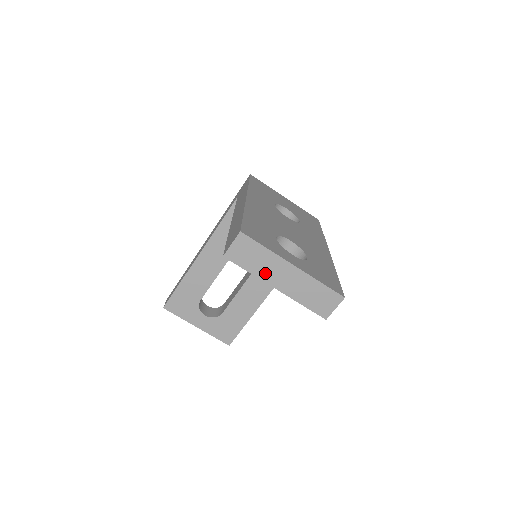
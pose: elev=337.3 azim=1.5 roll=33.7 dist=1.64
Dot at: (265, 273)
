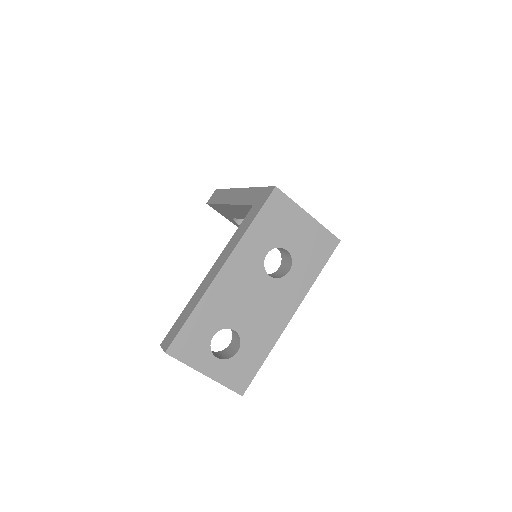
Dot at: occluded
